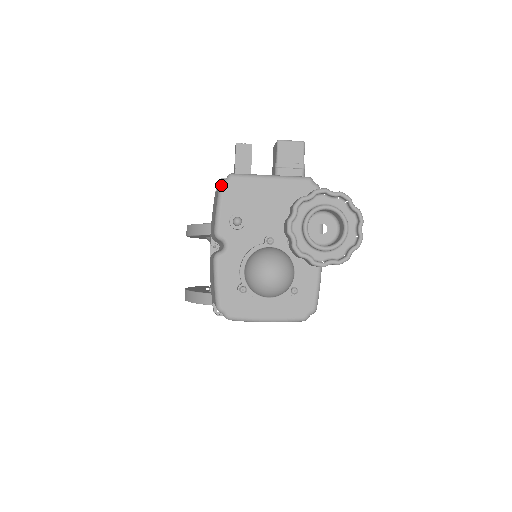
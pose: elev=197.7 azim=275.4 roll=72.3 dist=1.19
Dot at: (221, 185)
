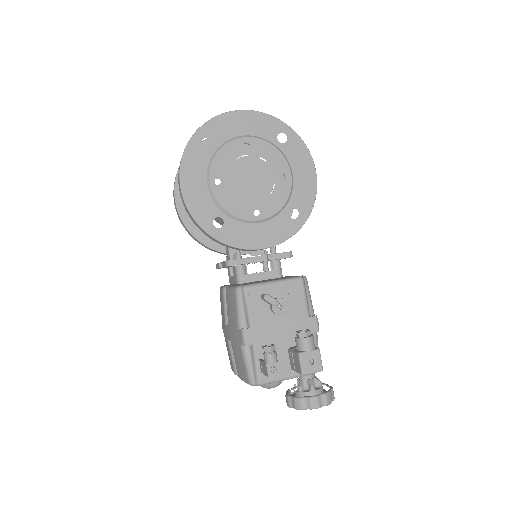
Dot at: occluded
